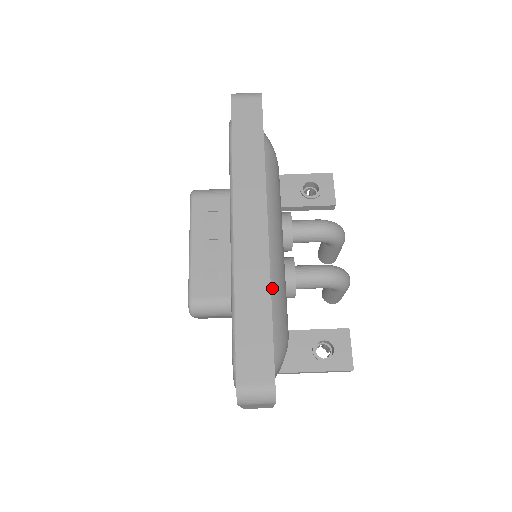
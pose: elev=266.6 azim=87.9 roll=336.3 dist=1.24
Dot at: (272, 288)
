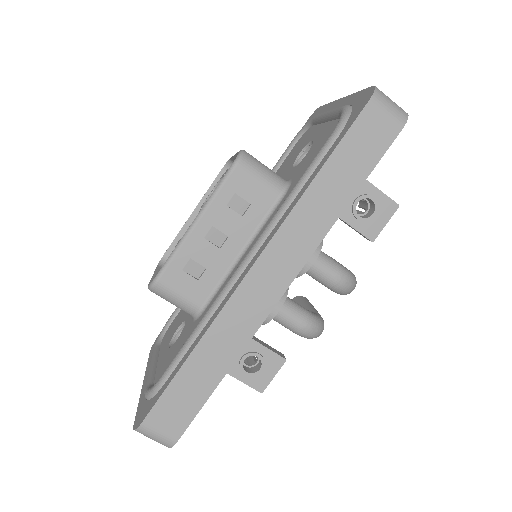
Dot at: occluded
